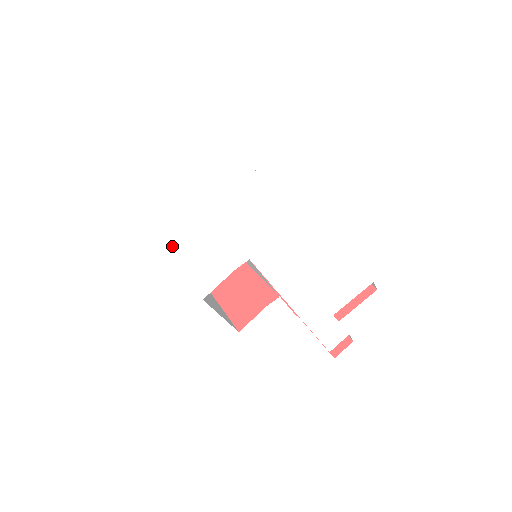
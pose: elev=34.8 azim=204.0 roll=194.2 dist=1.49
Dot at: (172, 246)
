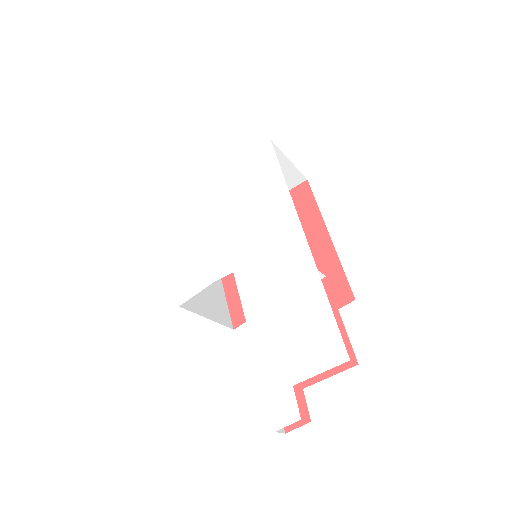
Dot at: (169, 226)
